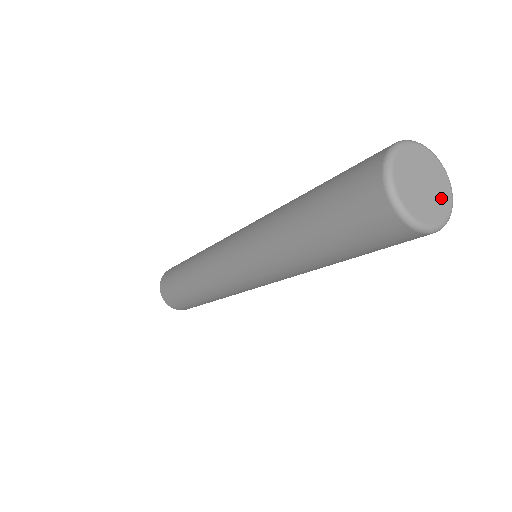
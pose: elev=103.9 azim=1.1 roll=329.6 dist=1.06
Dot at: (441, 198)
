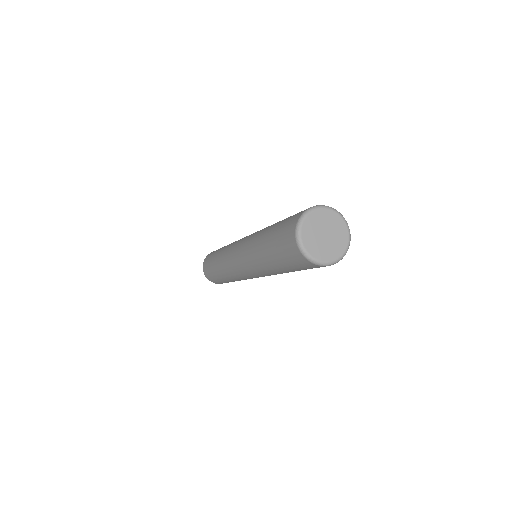
Dot at: (340, 234)
